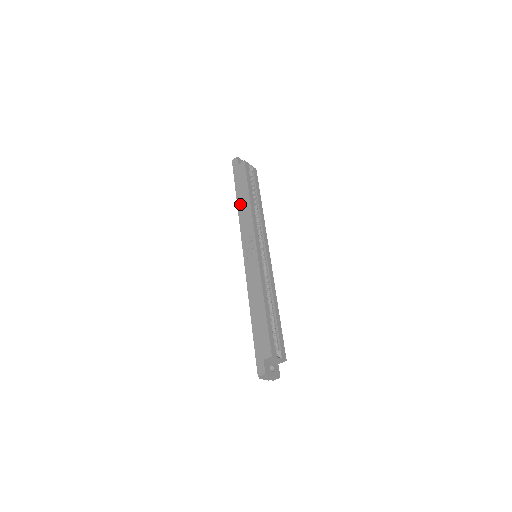
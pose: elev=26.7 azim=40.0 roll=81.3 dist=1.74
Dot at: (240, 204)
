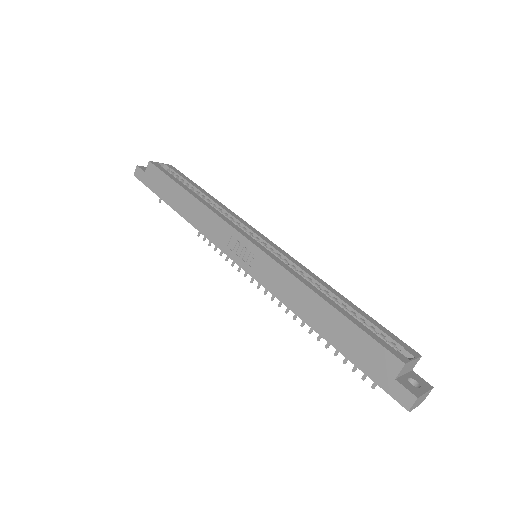
Dot at: (184, 212)
